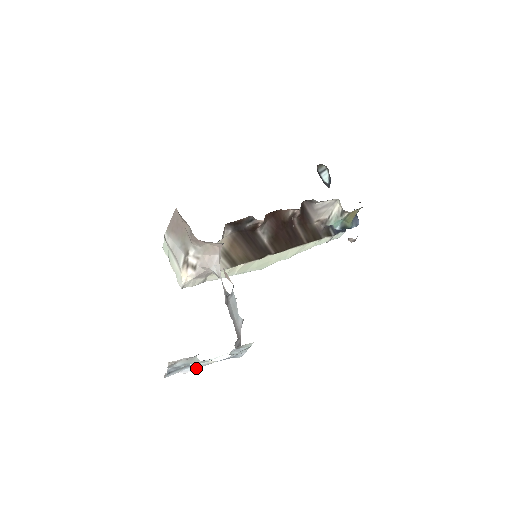
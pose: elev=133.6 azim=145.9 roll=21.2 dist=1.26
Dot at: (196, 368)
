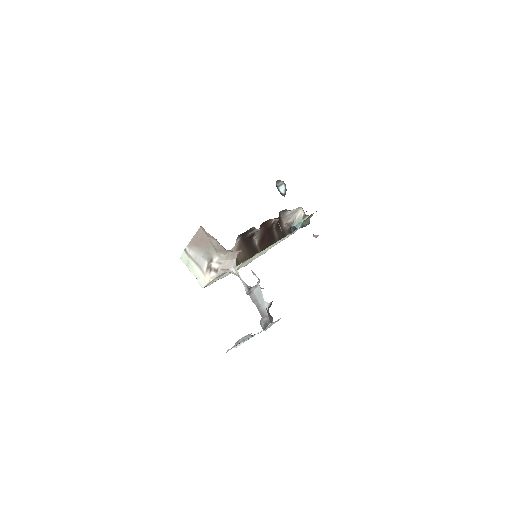
Dot at: occluded
